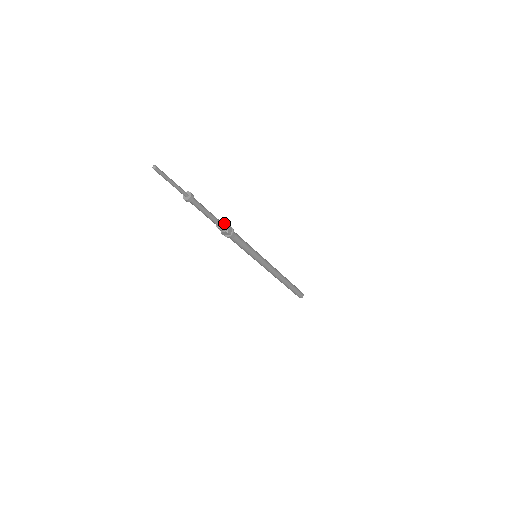
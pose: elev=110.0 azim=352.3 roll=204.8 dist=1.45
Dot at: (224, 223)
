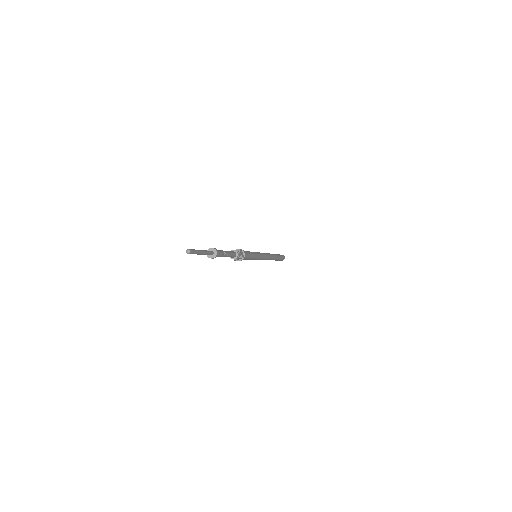
Dot at: (238, 256)
